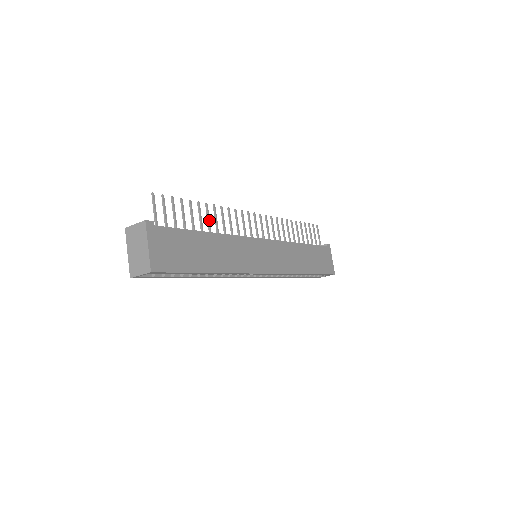
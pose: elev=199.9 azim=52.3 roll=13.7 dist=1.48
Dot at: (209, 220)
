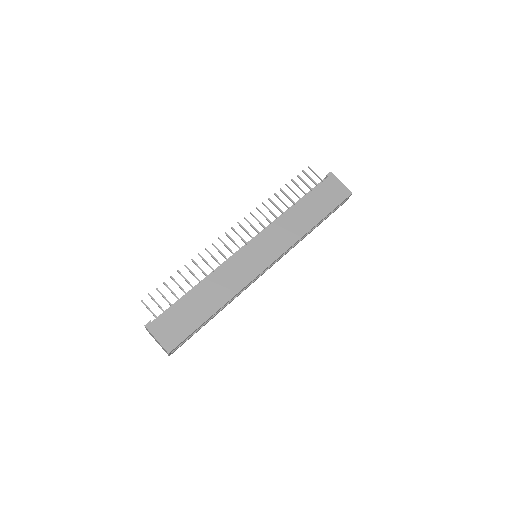
Dot at: (194, 275)
